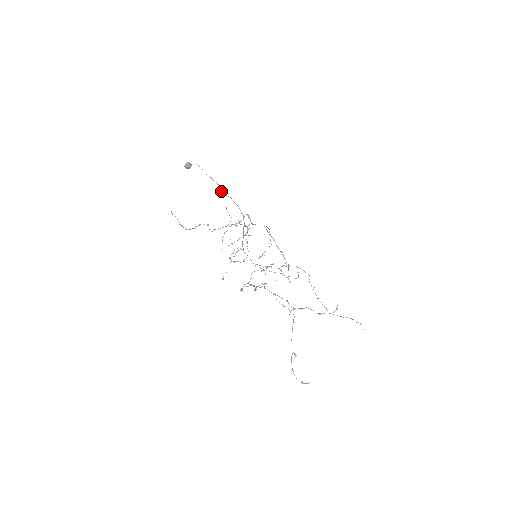
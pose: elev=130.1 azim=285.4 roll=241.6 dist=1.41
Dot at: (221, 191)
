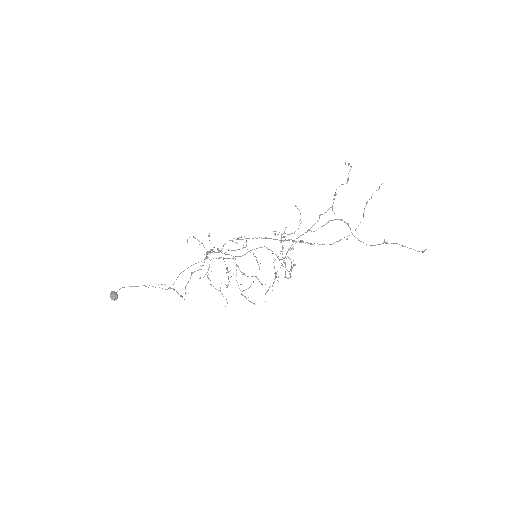
Dot at: occluded
